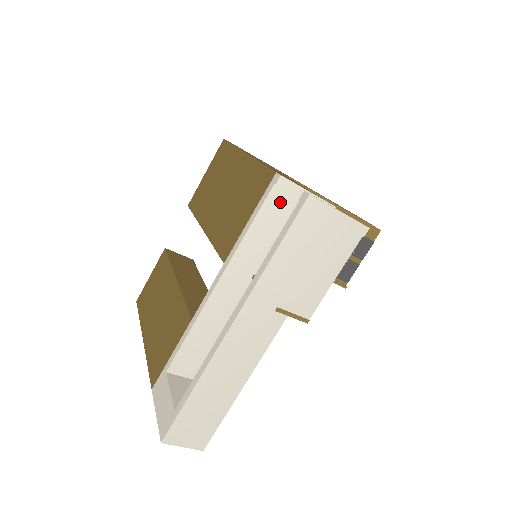
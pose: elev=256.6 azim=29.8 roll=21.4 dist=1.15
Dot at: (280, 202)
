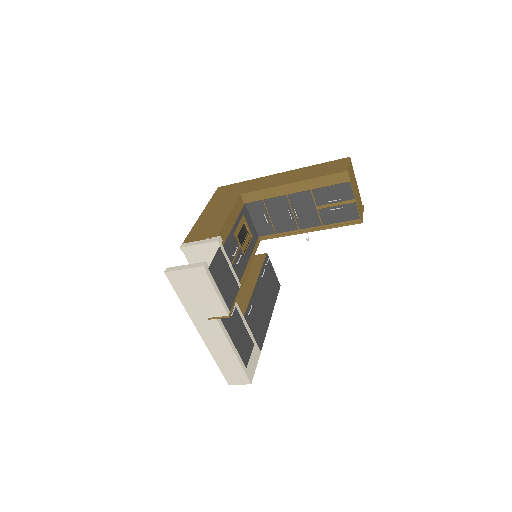
Dot at: (194, 256)
